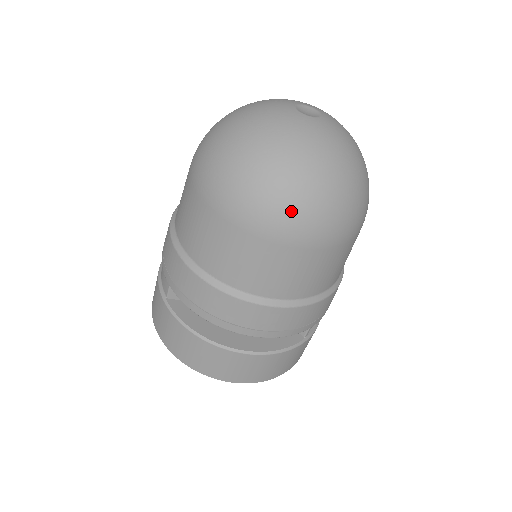
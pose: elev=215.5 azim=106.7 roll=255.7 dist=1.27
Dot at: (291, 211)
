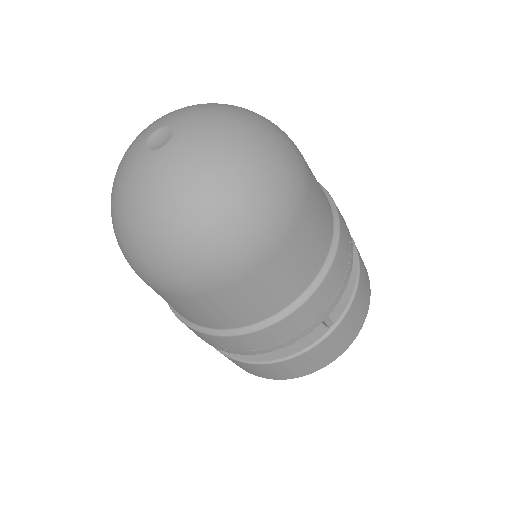
Dot at: (171, 269)
